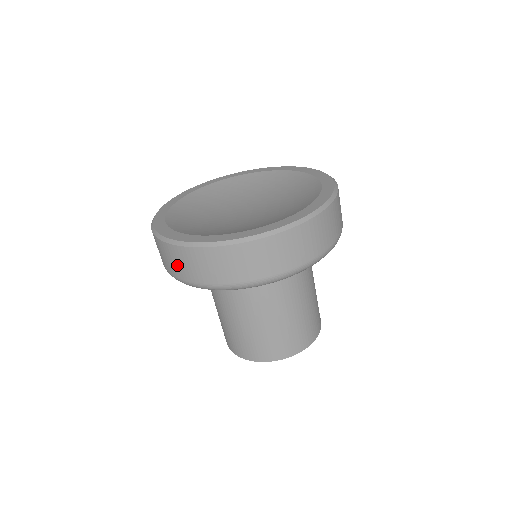
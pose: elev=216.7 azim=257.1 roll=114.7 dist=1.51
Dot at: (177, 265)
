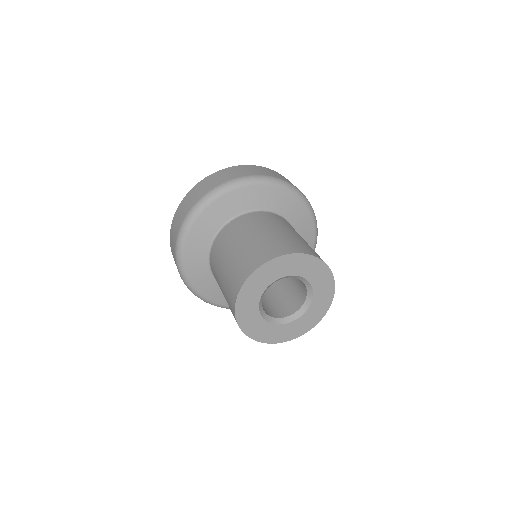
Dot at: (173, 253)
